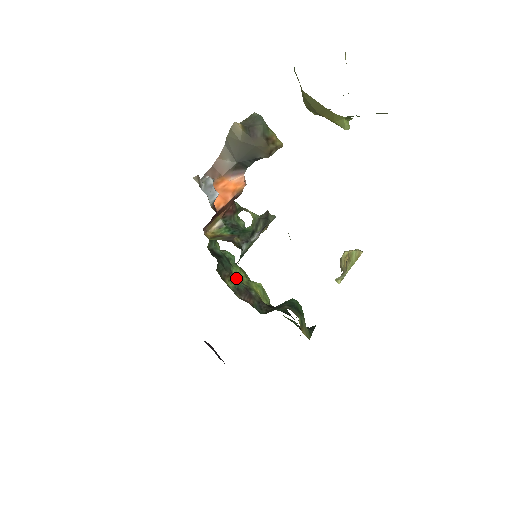
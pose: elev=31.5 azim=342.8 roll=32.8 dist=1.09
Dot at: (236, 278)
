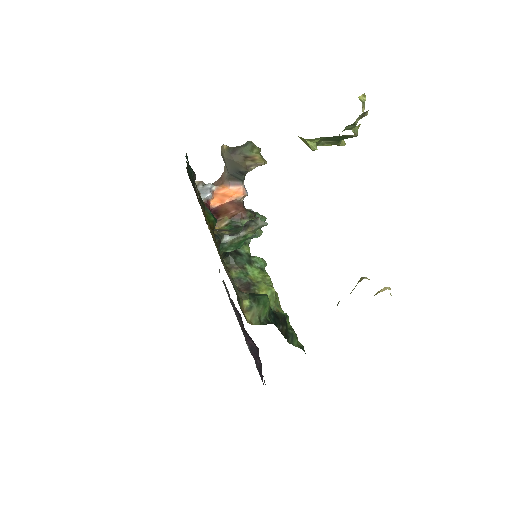
Dot at: (247, 274)
